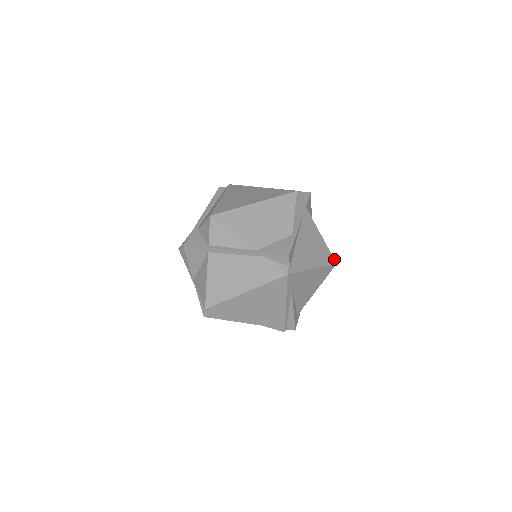
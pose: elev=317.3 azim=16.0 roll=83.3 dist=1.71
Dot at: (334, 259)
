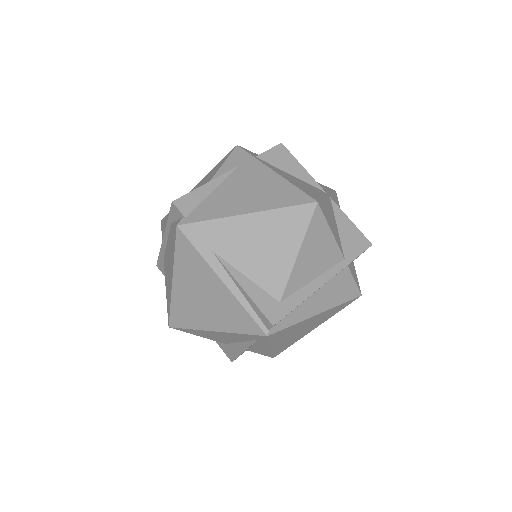
Dot at: (311, 197)
